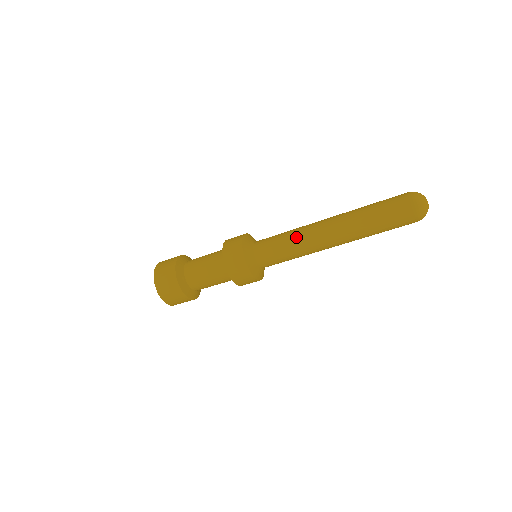
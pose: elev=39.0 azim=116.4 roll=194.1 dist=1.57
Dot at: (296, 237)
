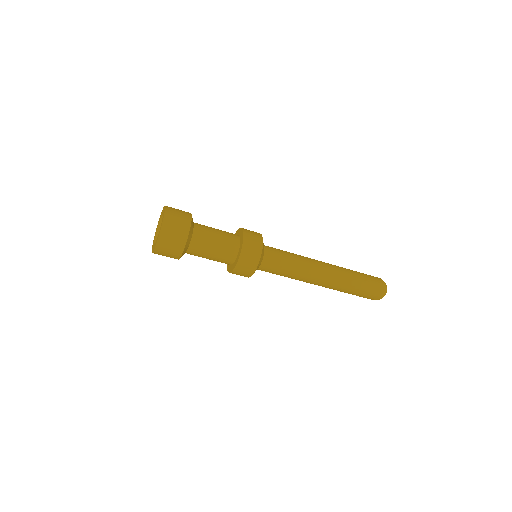
Dot at: (302, 262)
